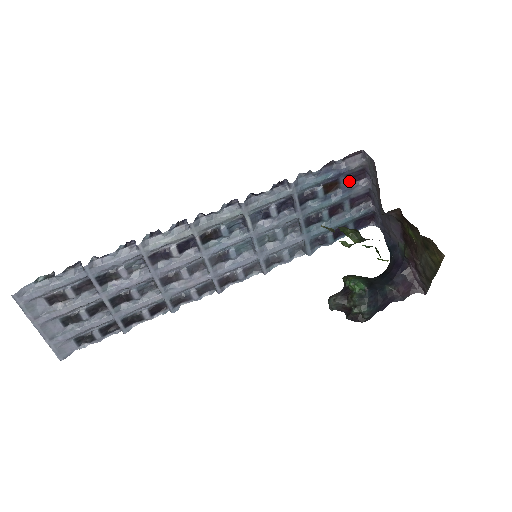
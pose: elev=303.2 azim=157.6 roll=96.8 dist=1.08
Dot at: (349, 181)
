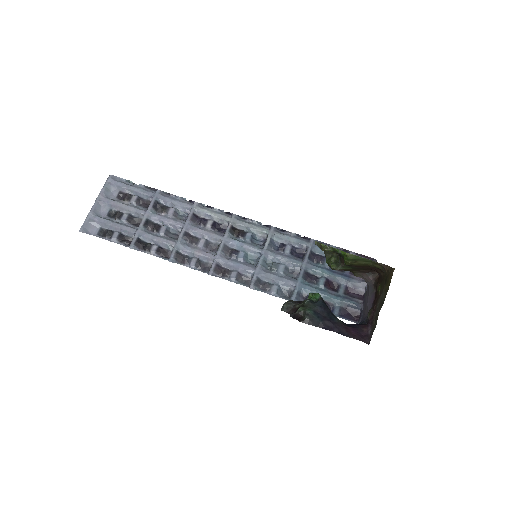
Dot at: occluded
